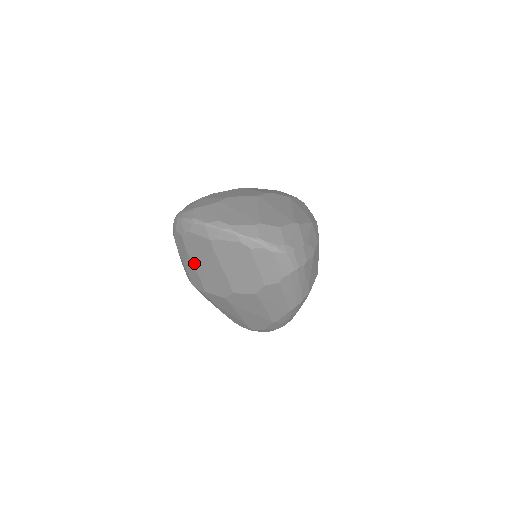
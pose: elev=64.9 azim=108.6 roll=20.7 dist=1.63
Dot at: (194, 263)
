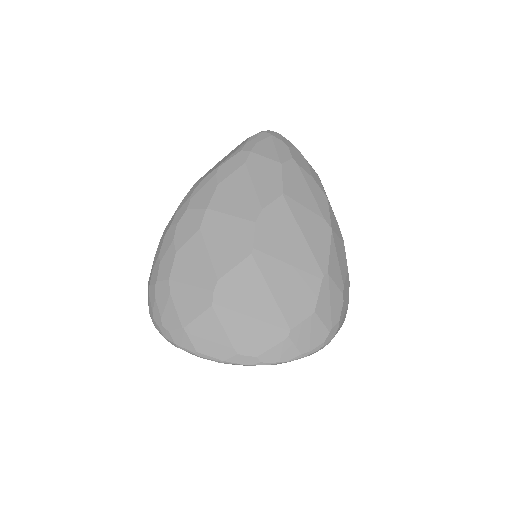
Dot at: occluded
